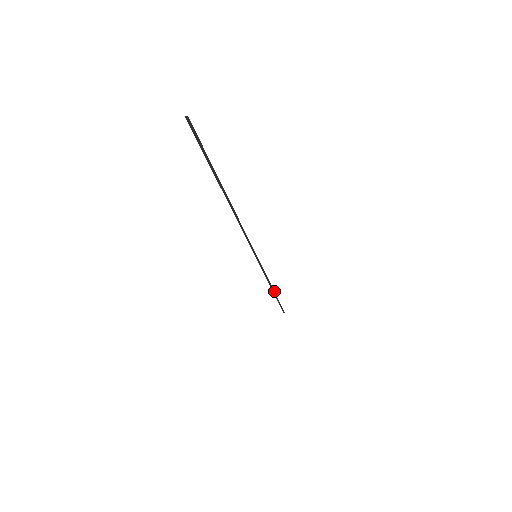
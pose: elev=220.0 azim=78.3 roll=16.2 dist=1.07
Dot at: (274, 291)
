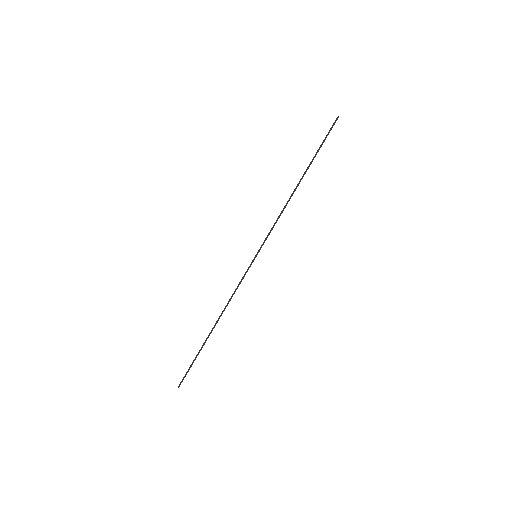
Dot at: occluded
